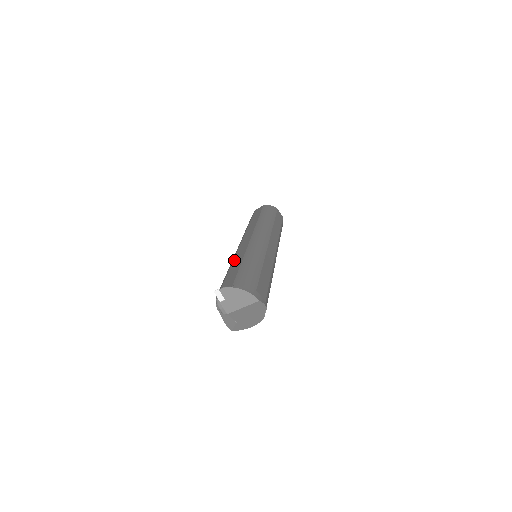
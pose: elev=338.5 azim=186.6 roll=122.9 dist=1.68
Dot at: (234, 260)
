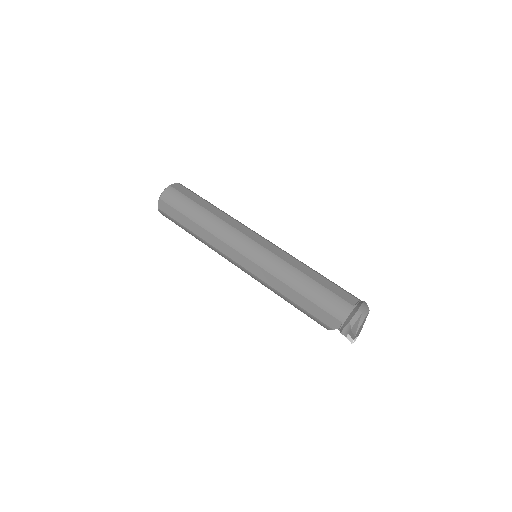
Dot at: (280, 291)
